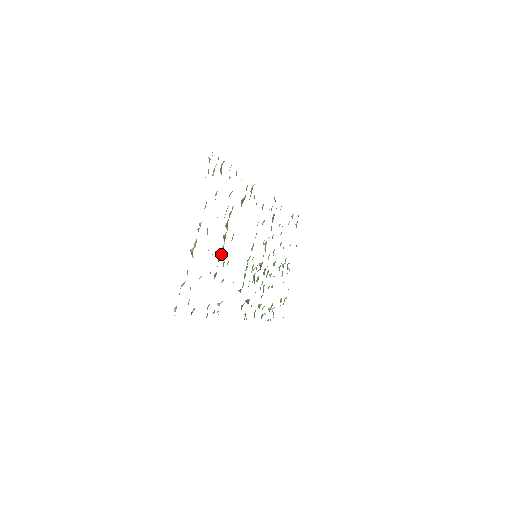
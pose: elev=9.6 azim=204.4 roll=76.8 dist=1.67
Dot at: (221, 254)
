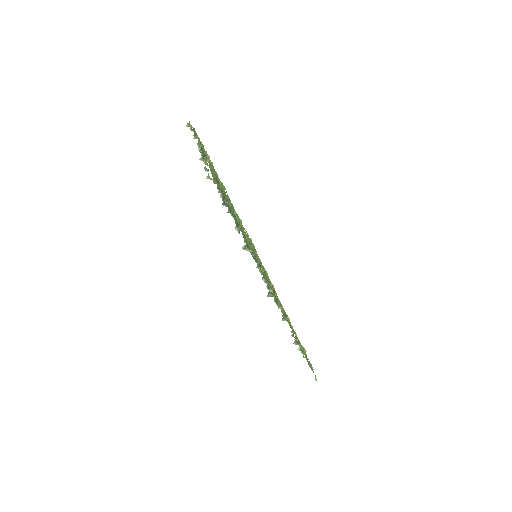
Dot at: occluded
